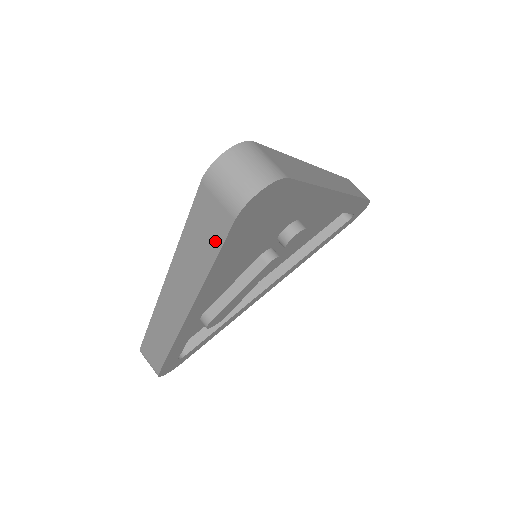
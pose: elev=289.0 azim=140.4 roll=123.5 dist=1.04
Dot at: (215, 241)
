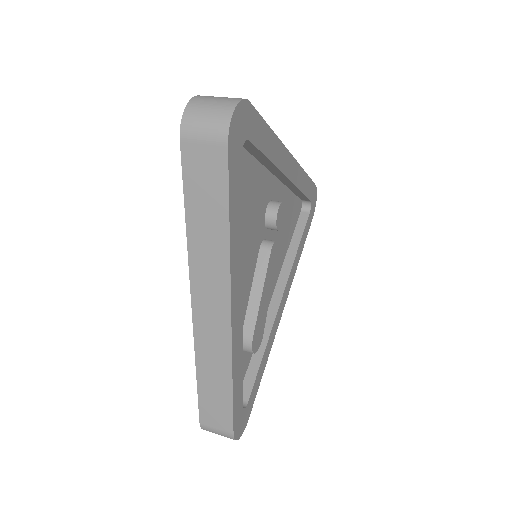
Dot at: (220, 189)
